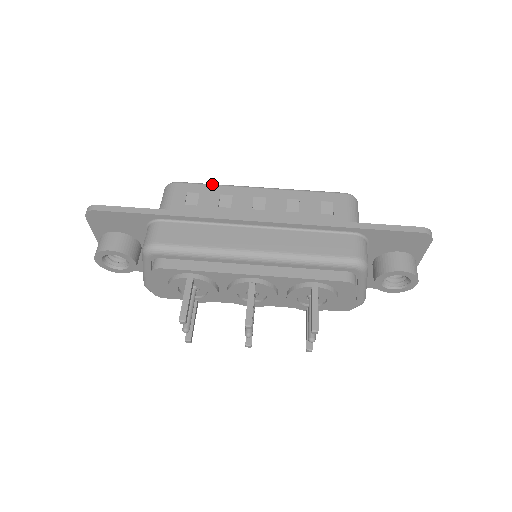
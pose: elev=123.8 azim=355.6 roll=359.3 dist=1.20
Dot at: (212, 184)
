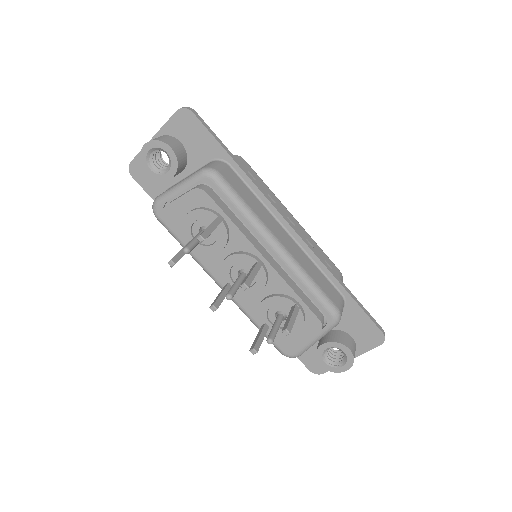
Dot at: occluded
